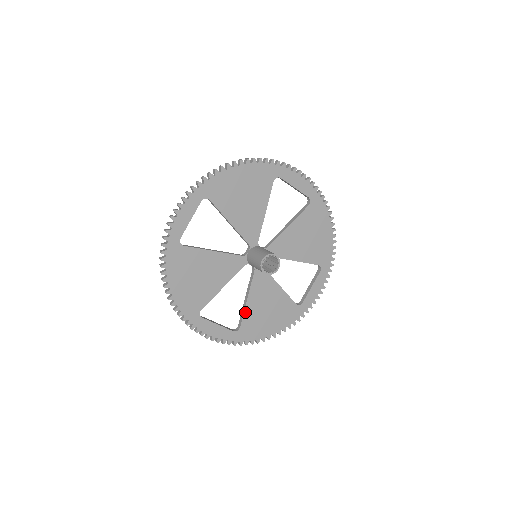
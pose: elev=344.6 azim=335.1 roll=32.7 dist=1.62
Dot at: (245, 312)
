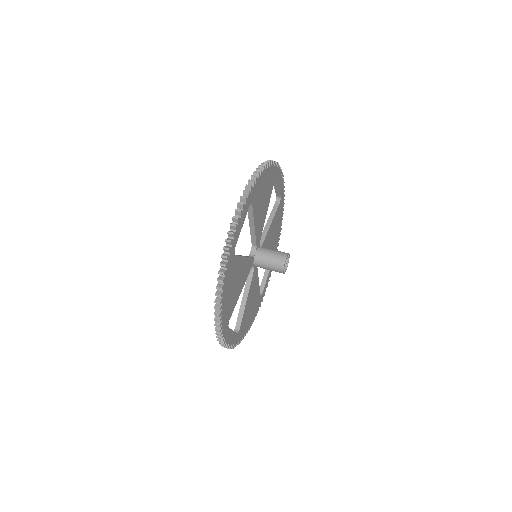
Dot at: (244, 312)
